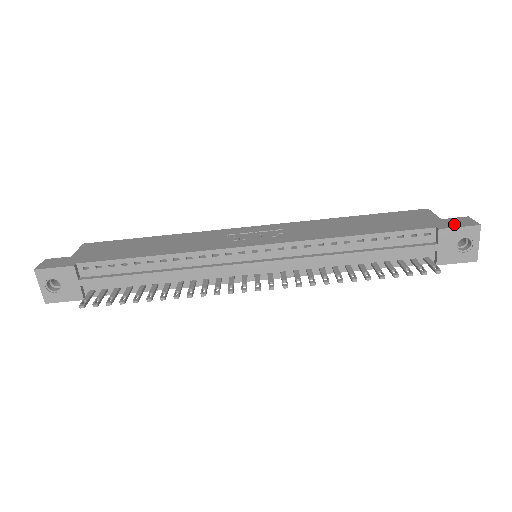
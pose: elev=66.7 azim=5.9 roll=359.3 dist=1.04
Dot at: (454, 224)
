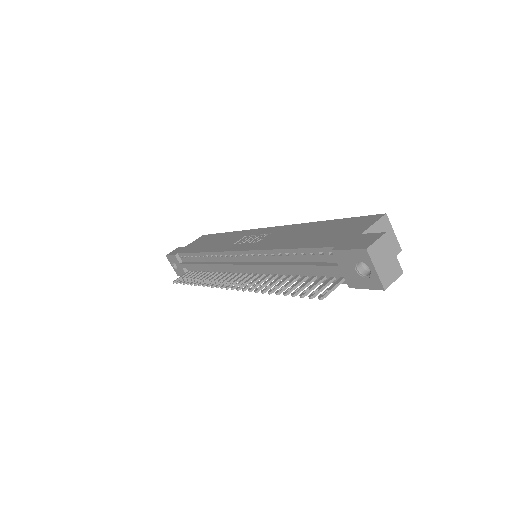
Dot at: (352, 244)
